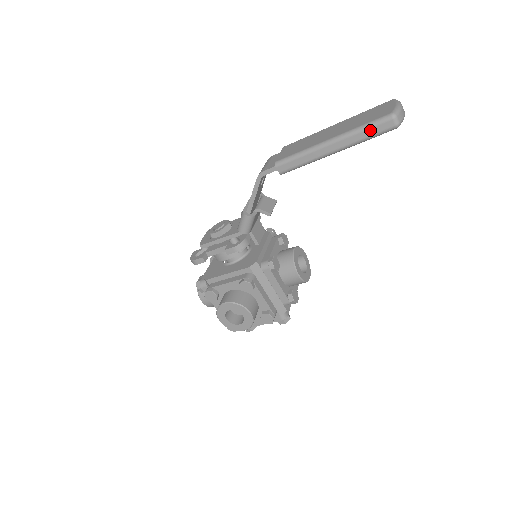
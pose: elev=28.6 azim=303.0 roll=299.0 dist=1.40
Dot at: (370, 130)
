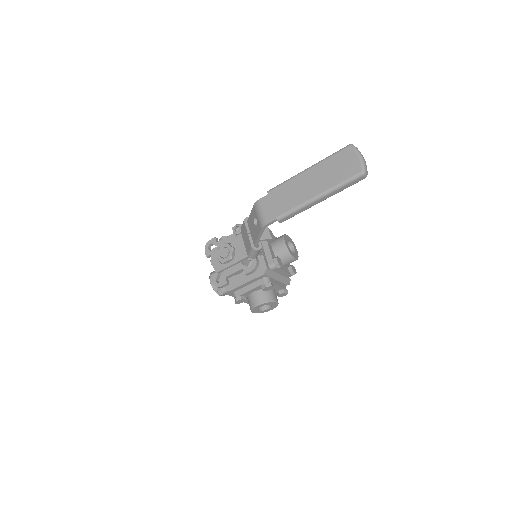
Dot at: (348, 185)
